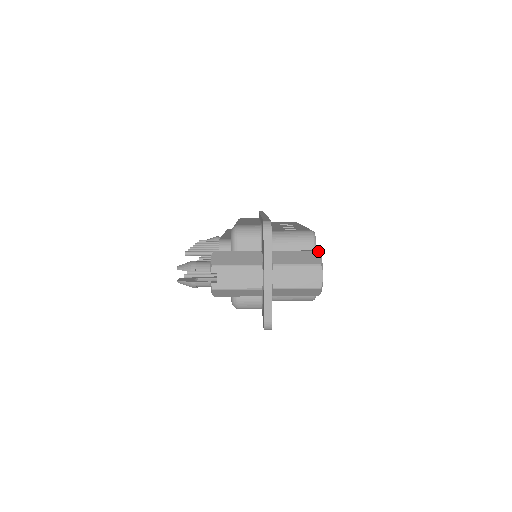
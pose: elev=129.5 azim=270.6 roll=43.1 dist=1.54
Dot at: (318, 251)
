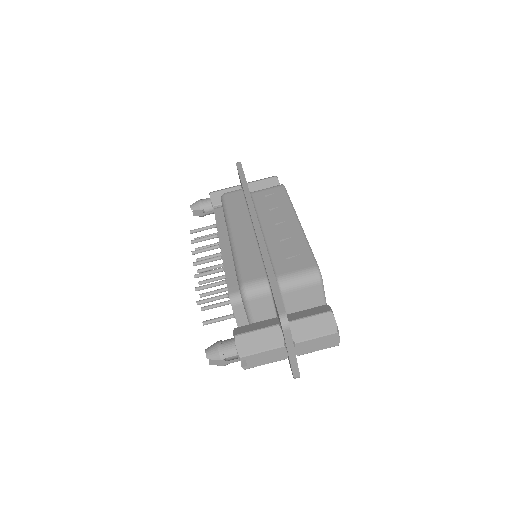
Dot at: (331, 313)
